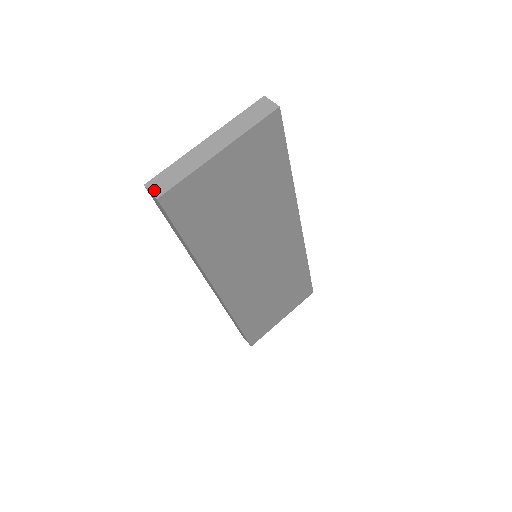
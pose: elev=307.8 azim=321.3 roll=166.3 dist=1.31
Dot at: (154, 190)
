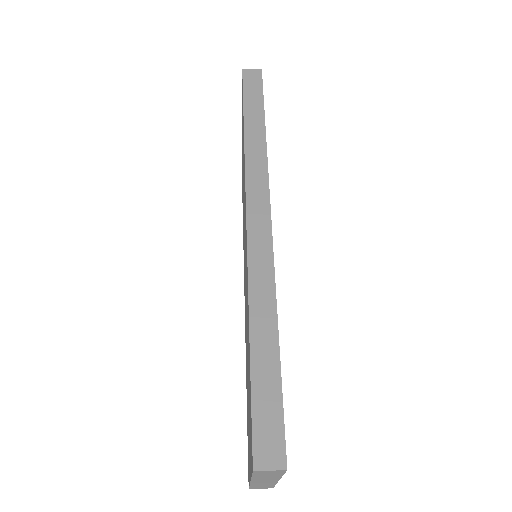
Dot at: (253, 72)
